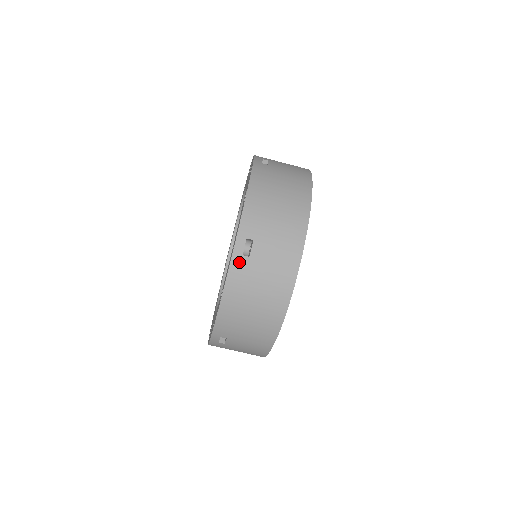
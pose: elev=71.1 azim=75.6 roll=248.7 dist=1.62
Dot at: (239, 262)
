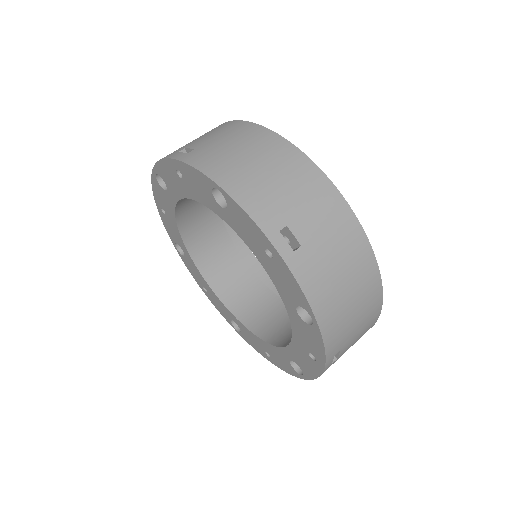
Dot at: (190, 156)
